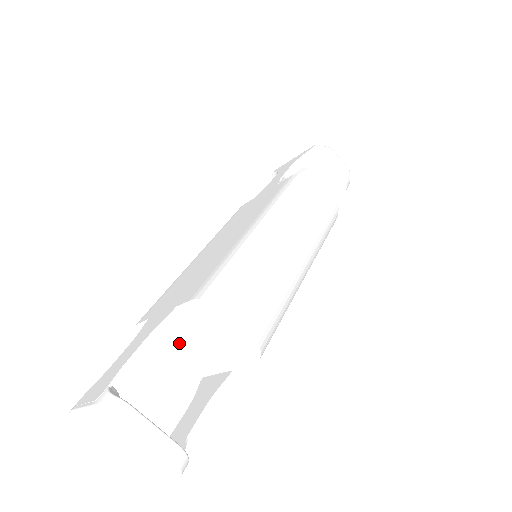
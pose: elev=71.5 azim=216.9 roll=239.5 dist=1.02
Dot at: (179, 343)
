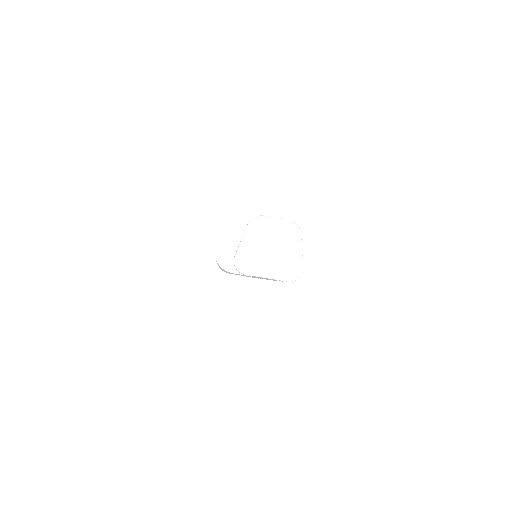
Dot at: occluded
